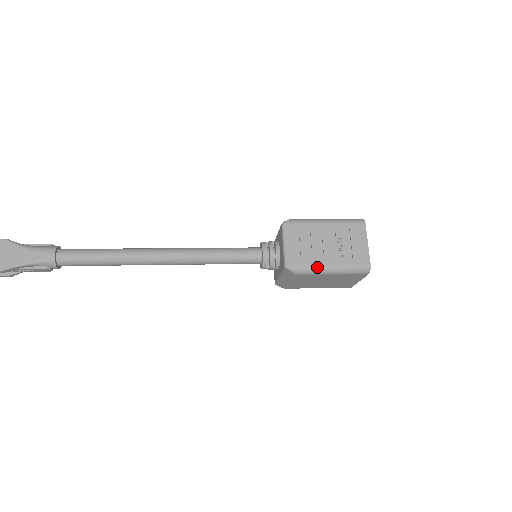
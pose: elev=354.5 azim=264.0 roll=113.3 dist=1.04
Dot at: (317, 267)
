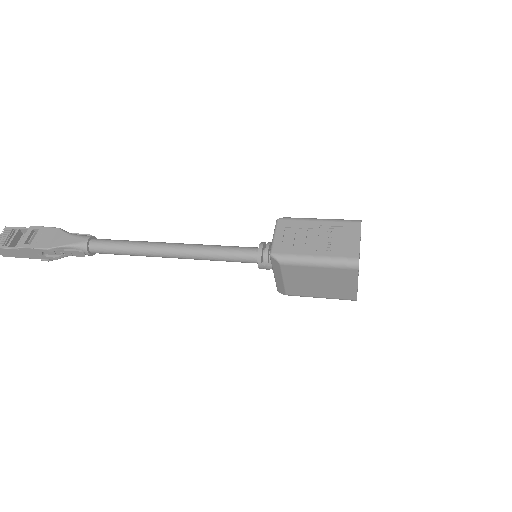
Dot at: (301, 257)
